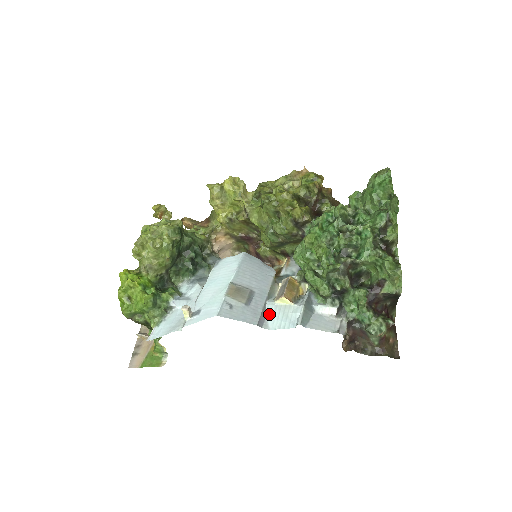
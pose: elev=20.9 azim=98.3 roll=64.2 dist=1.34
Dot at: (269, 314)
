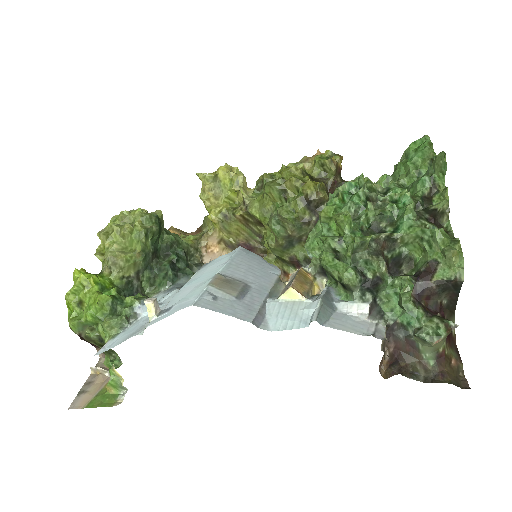
Dot at: (270, 313)
